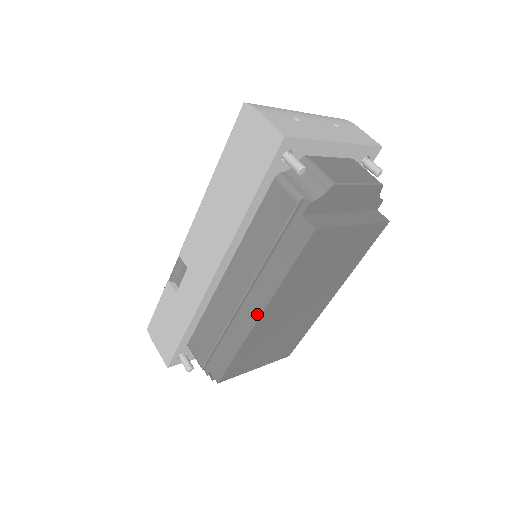
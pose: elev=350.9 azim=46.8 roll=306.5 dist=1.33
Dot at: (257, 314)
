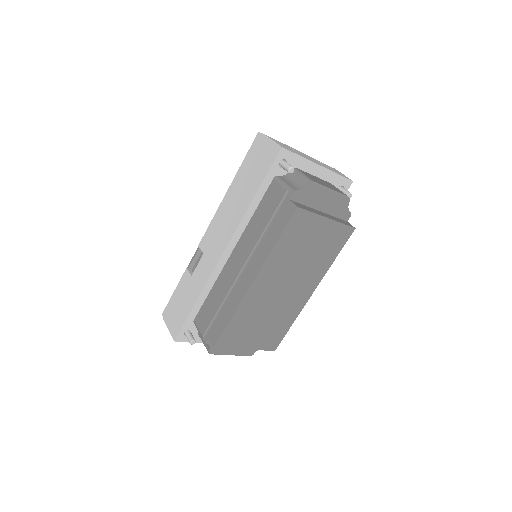
Dot at: (251, 279)
